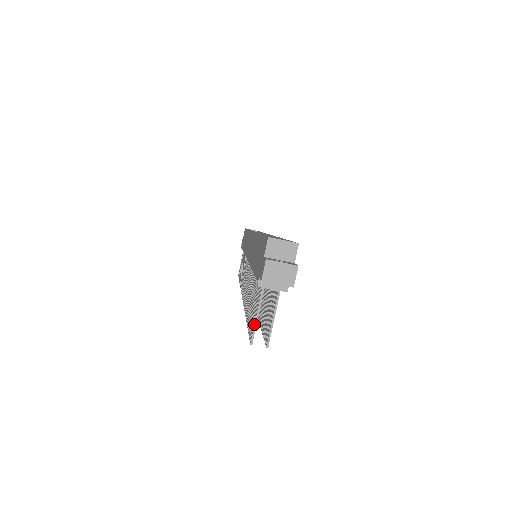
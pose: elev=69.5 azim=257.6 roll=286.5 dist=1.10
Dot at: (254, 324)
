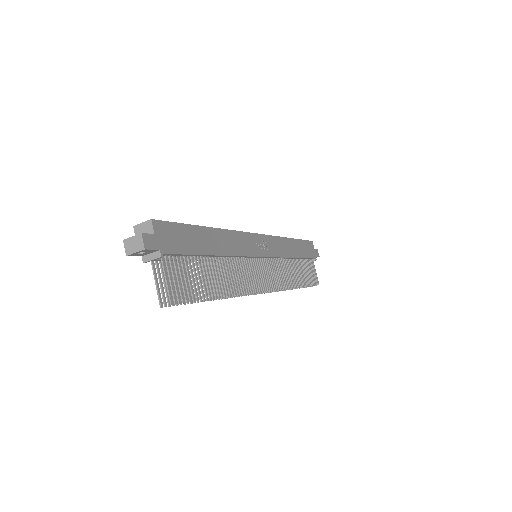
Dot at: (157, 292)
